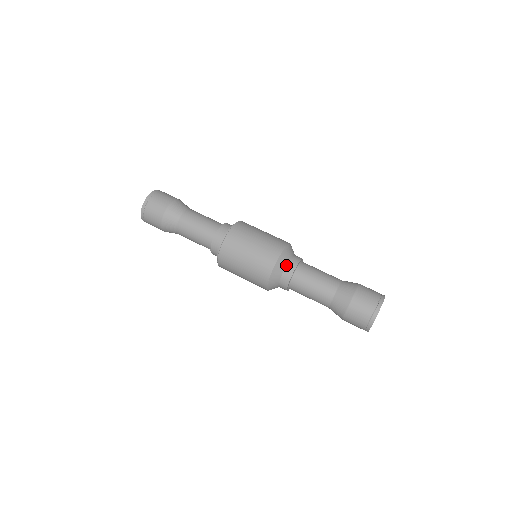
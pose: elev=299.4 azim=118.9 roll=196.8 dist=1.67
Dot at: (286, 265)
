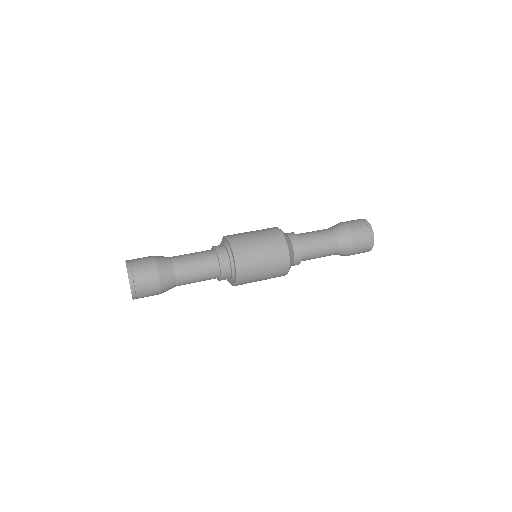
Dot at: occluded
